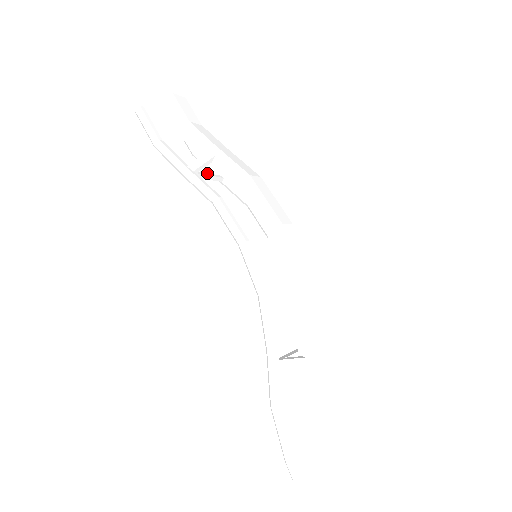
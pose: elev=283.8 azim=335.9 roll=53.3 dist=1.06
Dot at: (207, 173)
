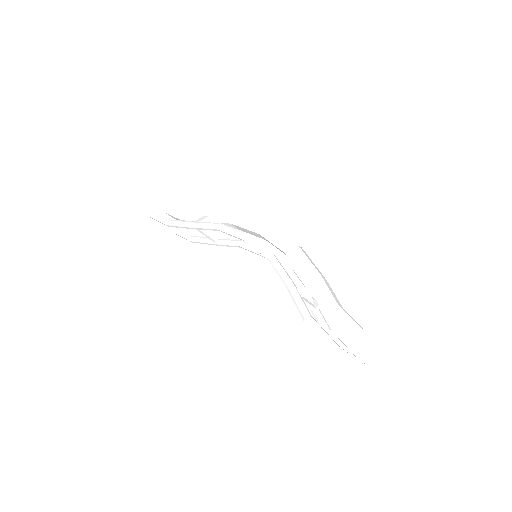
Dot at: (205, 232)
